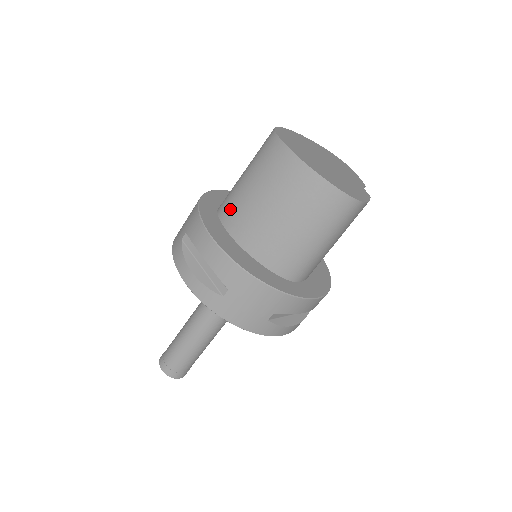
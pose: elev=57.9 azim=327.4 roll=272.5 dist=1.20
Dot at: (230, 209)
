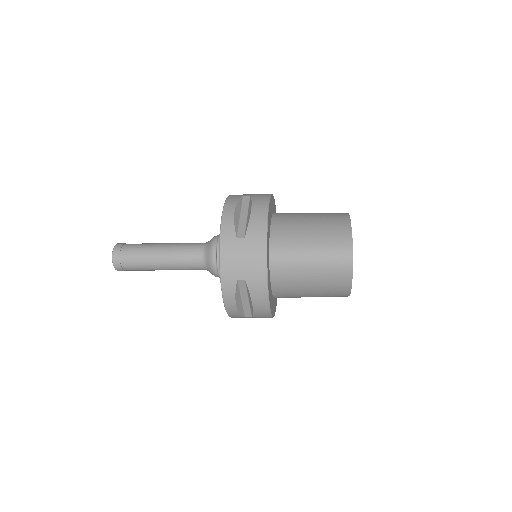
Dot at: (284, 274)
